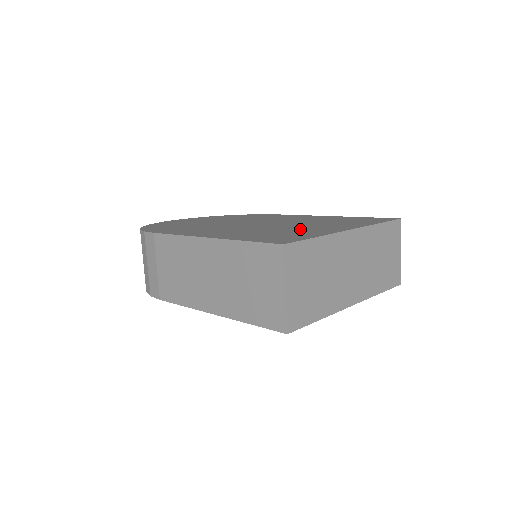
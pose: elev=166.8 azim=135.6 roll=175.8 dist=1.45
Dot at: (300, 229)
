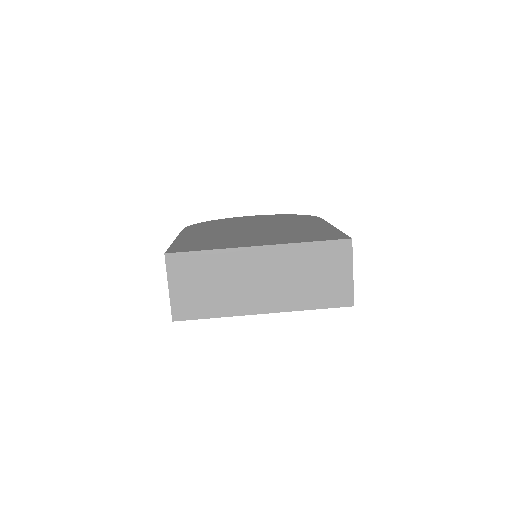
Dot at: (239, 240)
